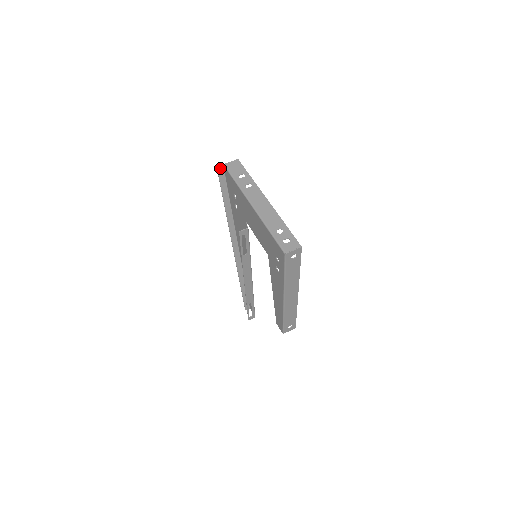
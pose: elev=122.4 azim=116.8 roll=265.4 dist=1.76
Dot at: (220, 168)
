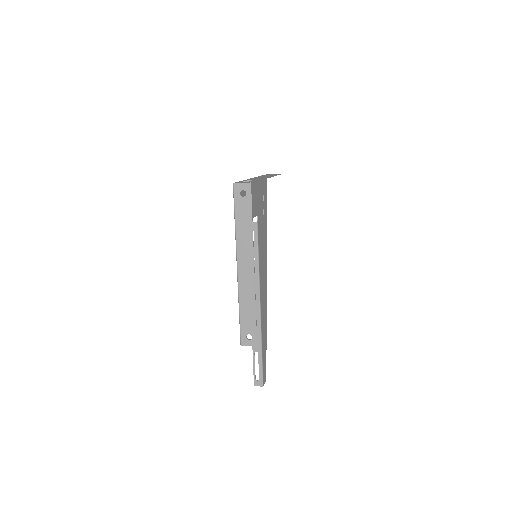
Dot at: occluded
